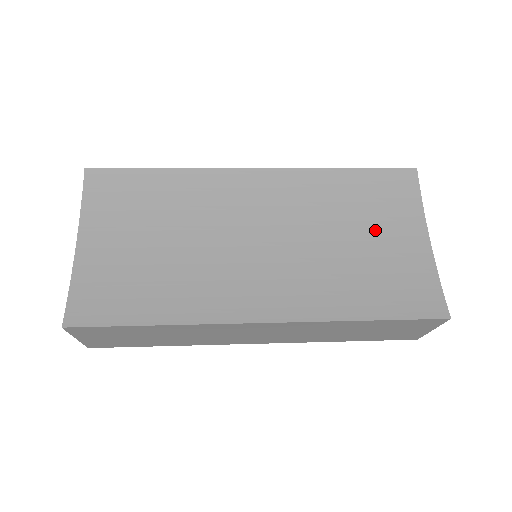
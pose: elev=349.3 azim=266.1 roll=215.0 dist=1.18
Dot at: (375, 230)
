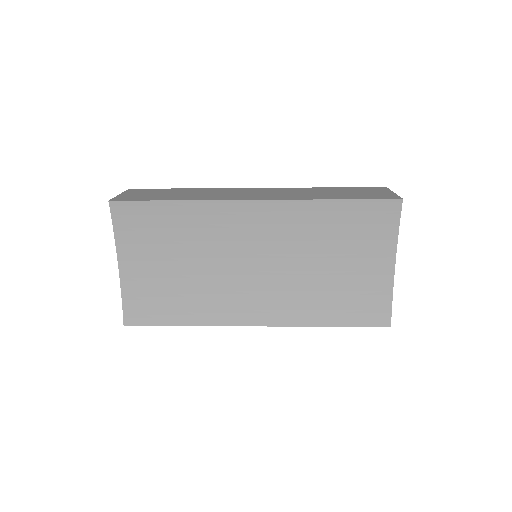
Dot at: (351, 255)
